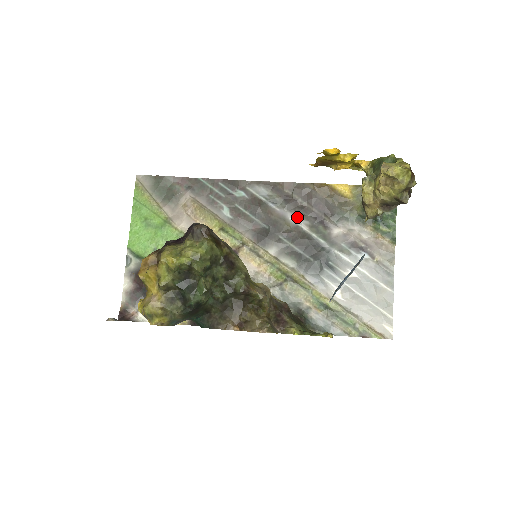
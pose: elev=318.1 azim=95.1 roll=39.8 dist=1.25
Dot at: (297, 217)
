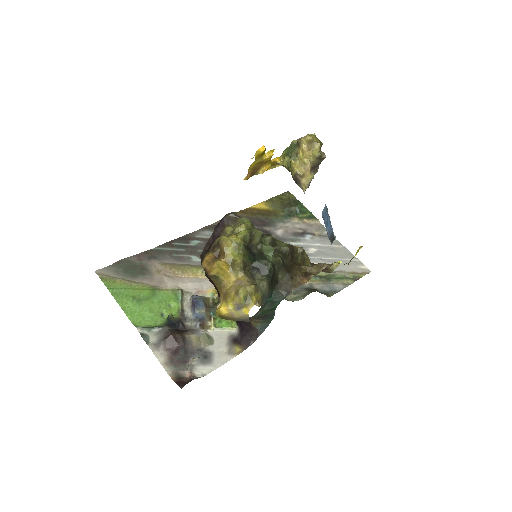
Dot at: occluded
